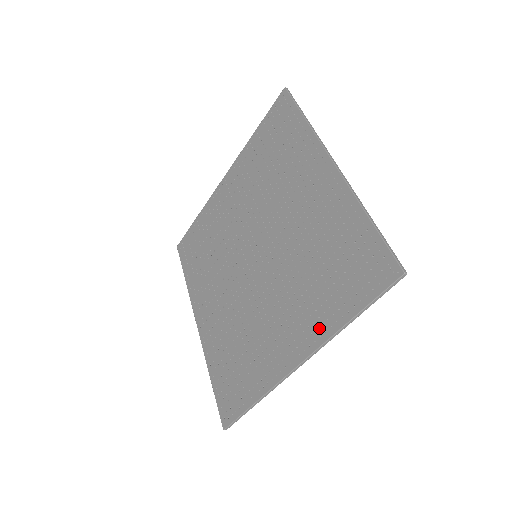
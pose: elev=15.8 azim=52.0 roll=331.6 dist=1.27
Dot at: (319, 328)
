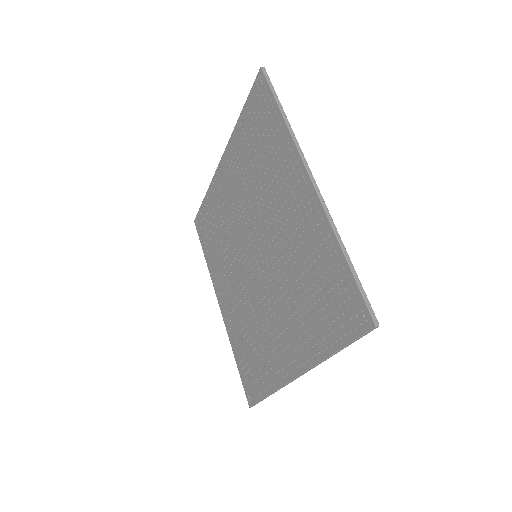
Dot at: (310, 350)
